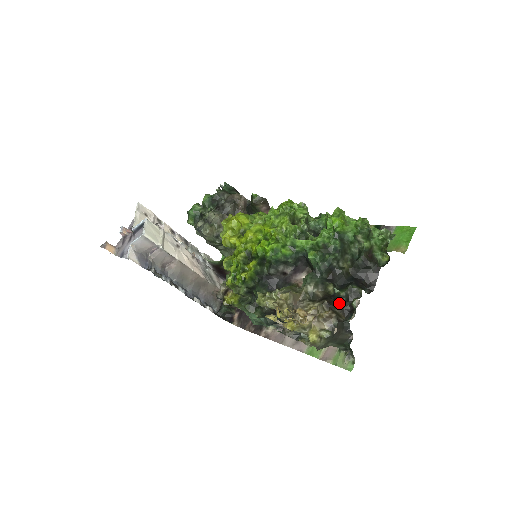
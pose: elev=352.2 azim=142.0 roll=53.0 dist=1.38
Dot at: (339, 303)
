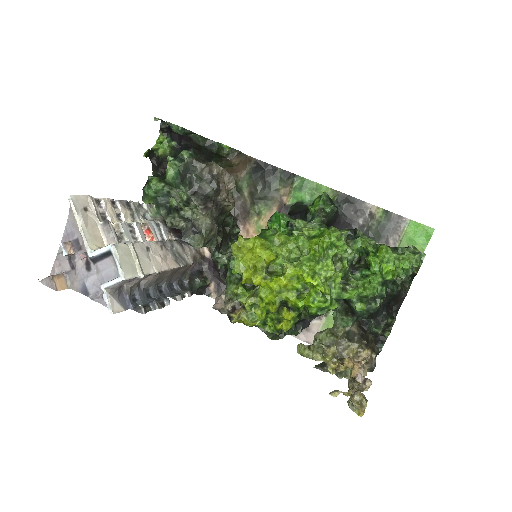
Dot at: (374, 337)
